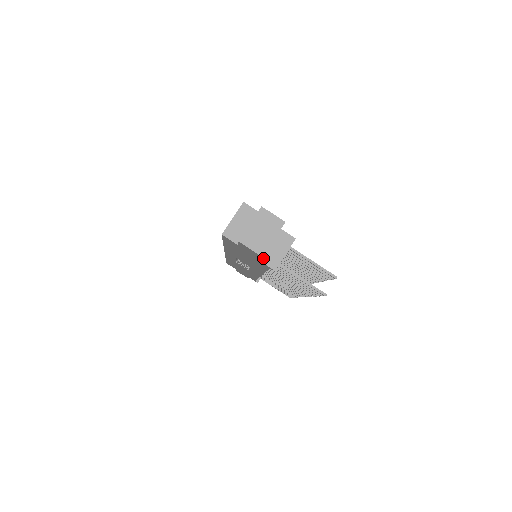
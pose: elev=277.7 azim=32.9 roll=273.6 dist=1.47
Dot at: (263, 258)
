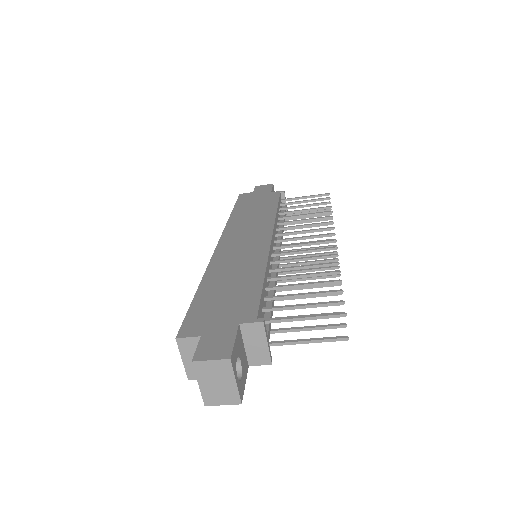
Dot at: (249, 362)
